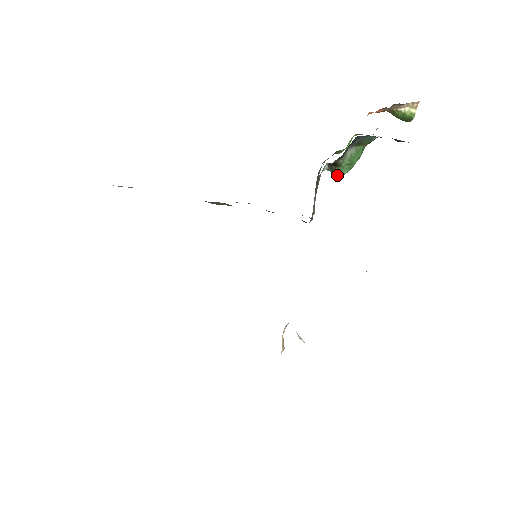
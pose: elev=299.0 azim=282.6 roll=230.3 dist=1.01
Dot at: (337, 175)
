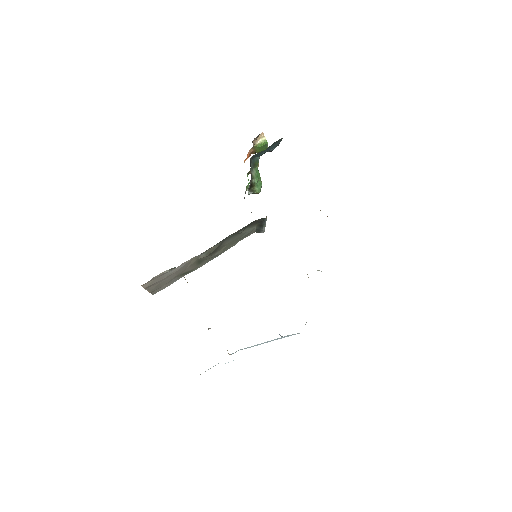
Dot at: (257, 192)
